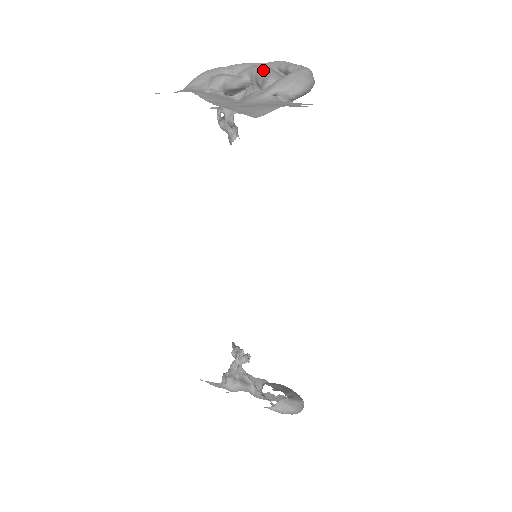
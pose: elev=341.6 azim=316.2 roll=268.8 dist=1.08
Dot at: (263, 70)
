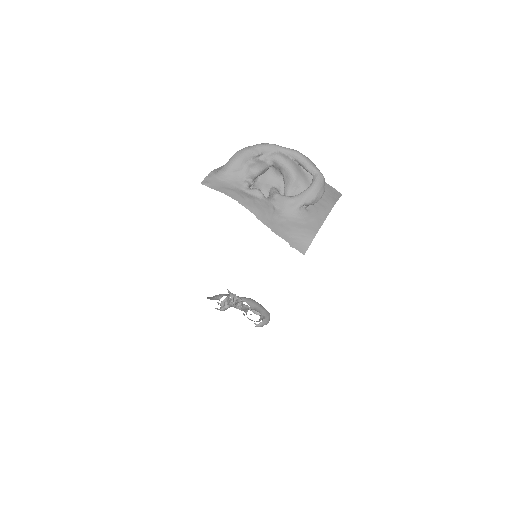
Dot at: (288, 167)
